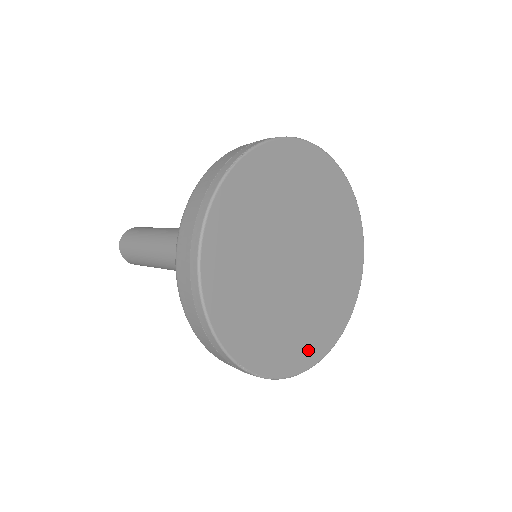
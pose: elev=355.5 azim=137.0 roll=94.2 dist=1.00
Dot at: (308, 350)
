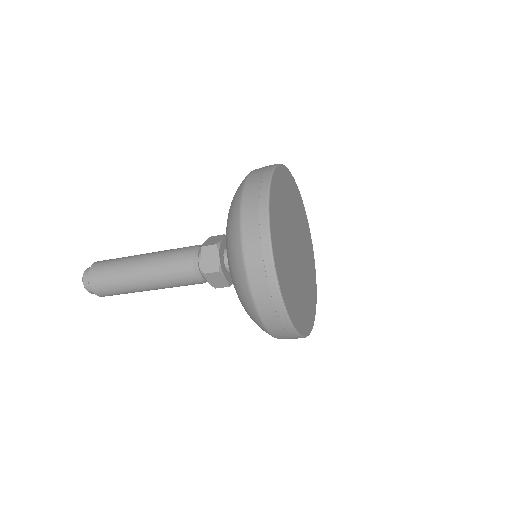
Dot at: (297, 316)
